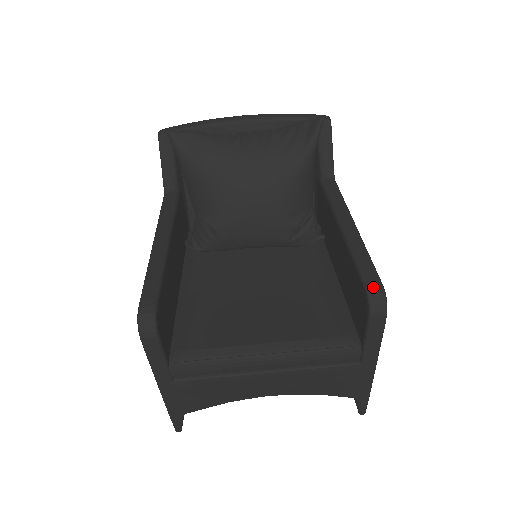
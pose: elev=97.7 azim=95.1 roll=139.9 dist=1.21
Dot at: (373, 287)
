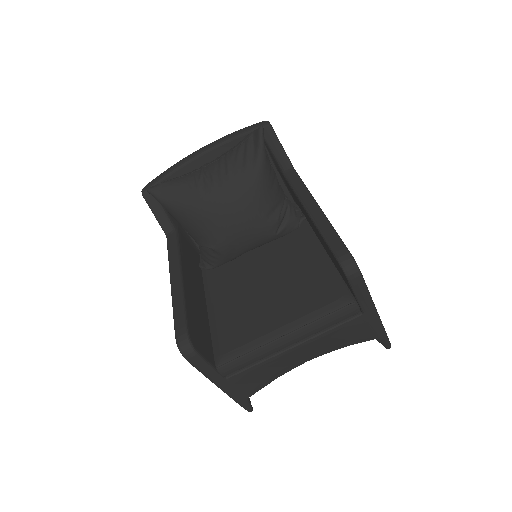
Dot at: (342, 256)
